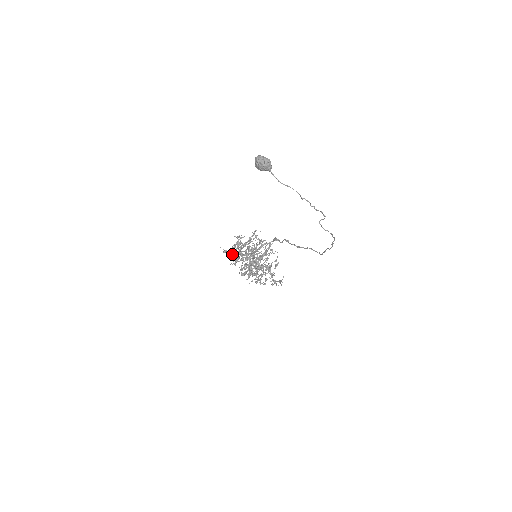
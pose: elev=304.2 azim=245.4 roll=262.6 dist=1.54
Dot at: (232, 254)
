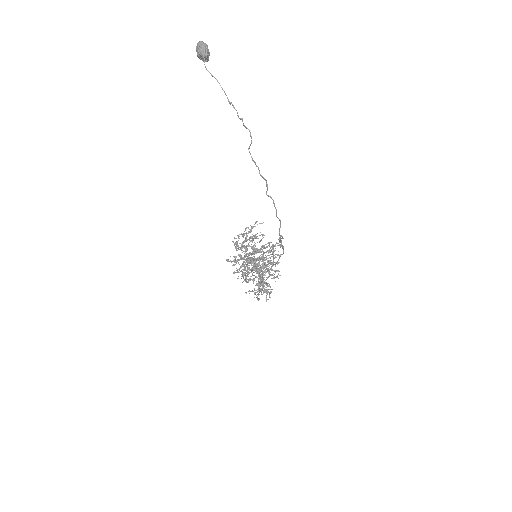
Dot at: occluded
